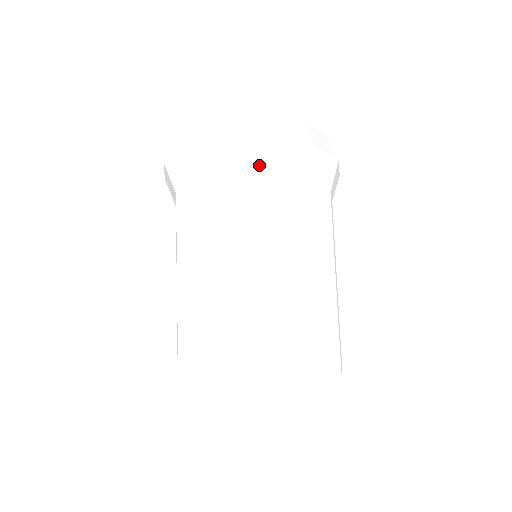
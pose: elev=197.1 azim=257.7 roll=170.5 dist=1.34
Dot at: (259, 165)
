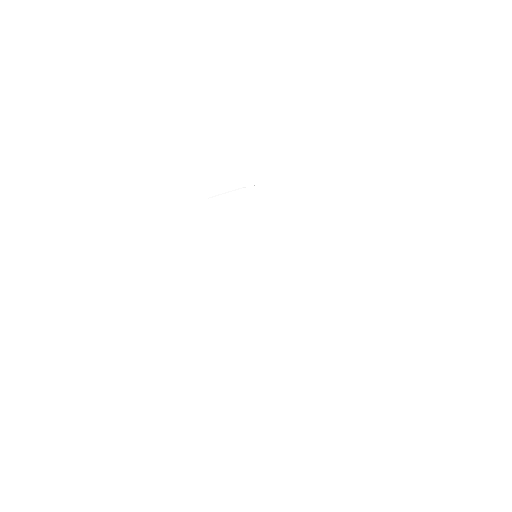
Dot at: occluded
